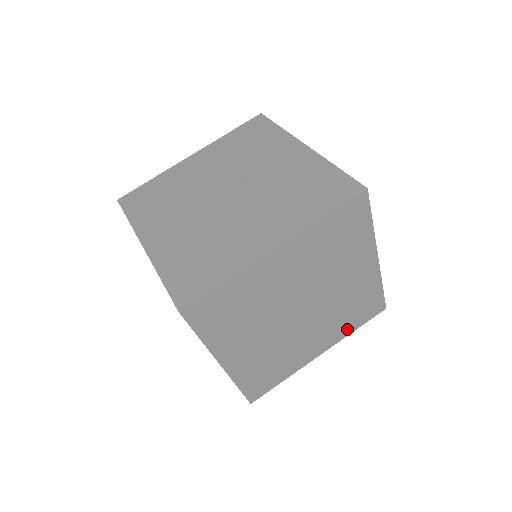
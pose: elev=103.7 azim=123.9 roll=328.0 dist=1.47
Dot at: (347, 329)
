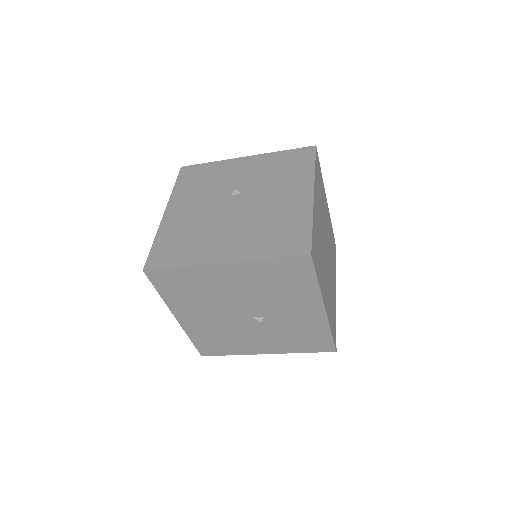
Dot at: (335, 267)
